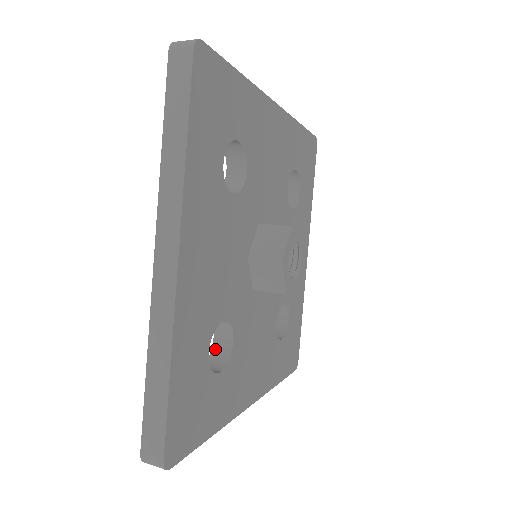
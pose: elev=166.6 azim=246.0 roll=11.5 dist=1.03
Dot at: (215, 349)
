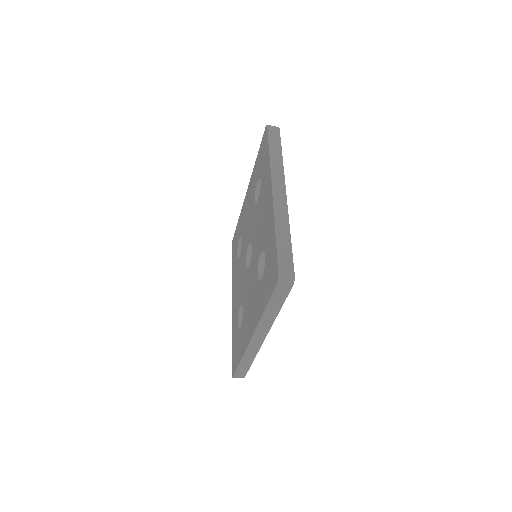
Dot at: occluded
